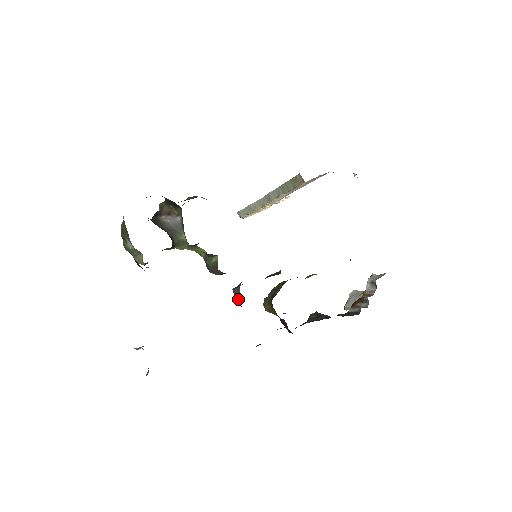
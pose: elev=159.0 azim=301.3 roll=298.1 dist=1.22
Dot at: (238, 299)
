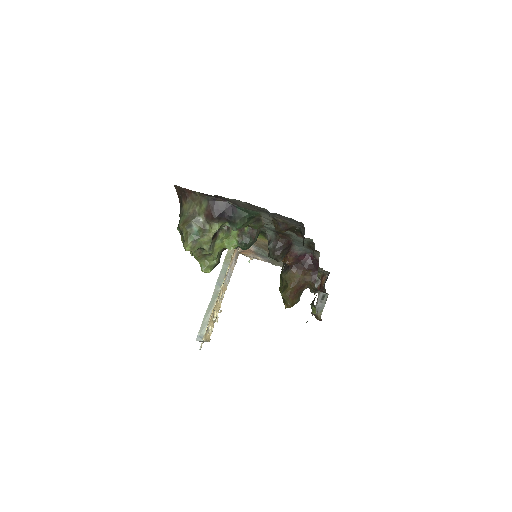
Dot at: (277, 241)
